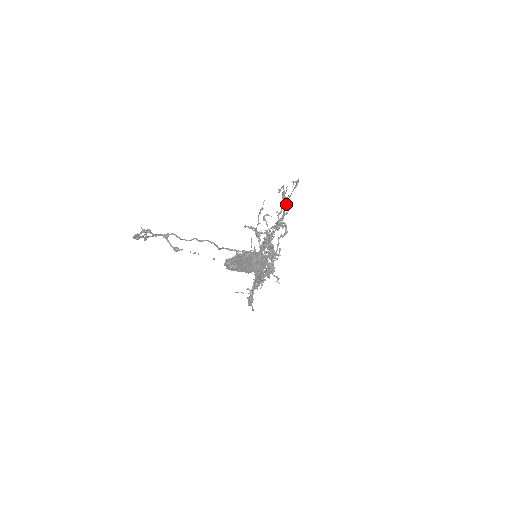
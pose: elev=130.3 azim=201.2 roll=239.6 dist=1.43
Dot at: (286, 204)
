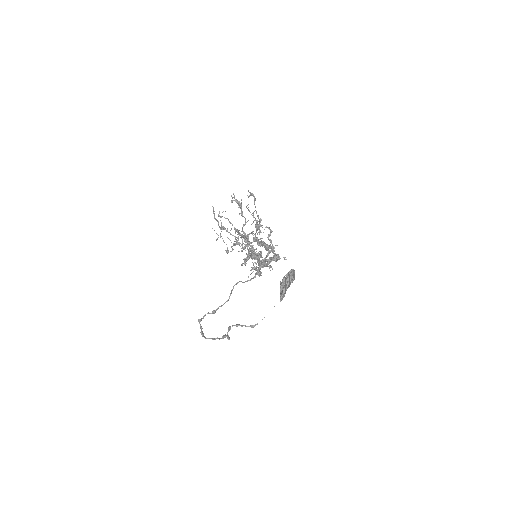
Dot at: (258, 216)
